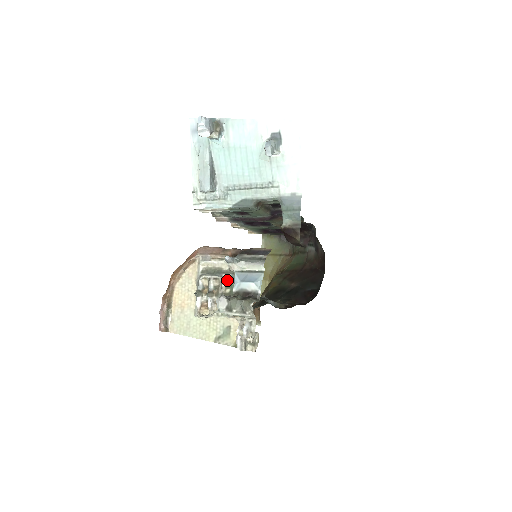
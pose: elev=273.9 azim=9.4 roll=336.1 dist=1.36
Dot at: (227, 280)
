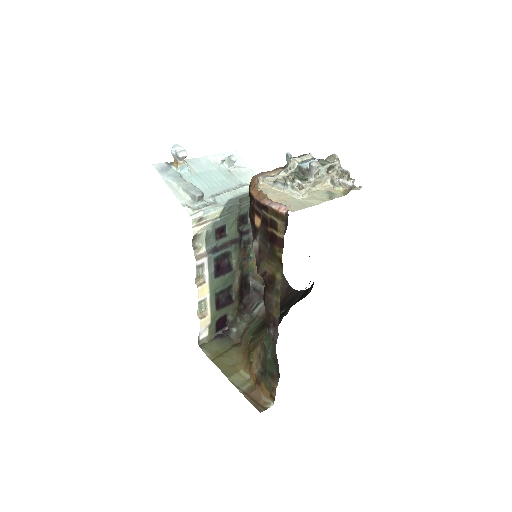
Dot at: occluded
